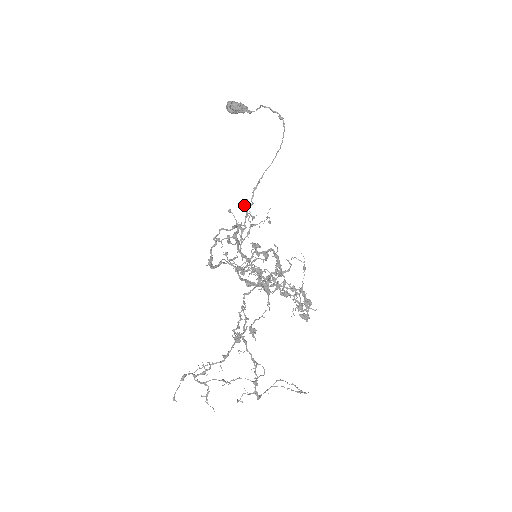
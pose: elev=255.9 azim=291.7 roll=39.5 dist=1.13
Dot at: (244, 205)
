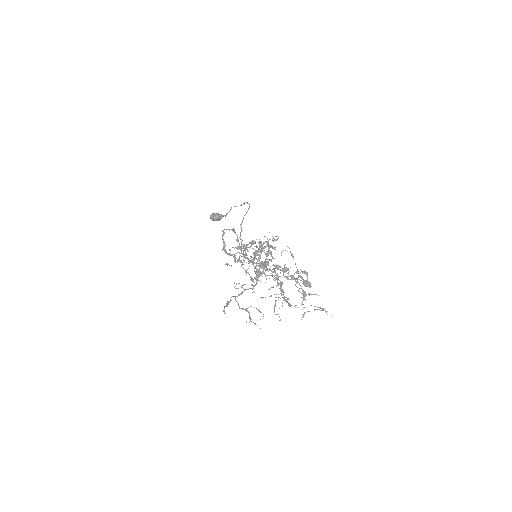
Dot at: occluded
